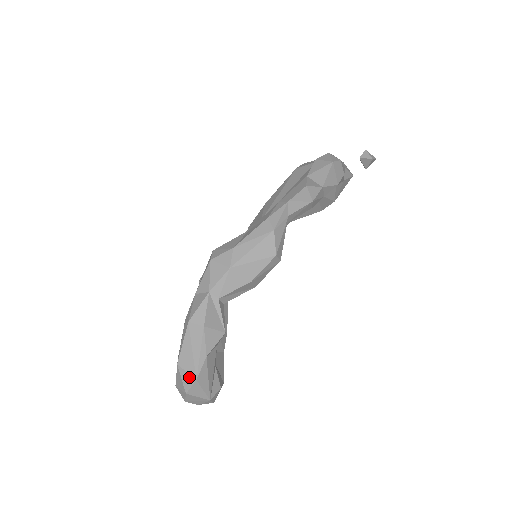
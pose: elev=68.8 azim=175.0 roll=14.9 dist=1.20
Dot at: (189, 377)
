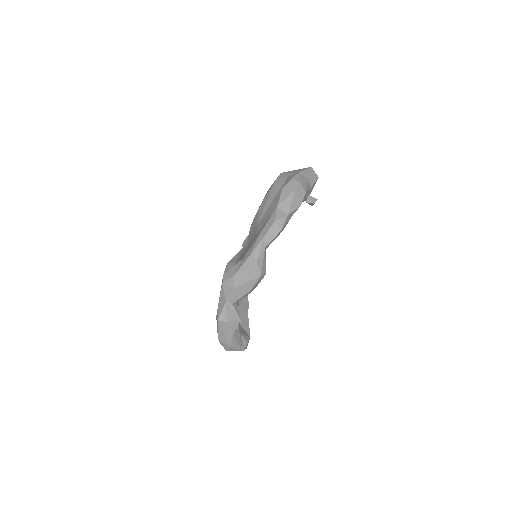
Dot at: (226, 345)
